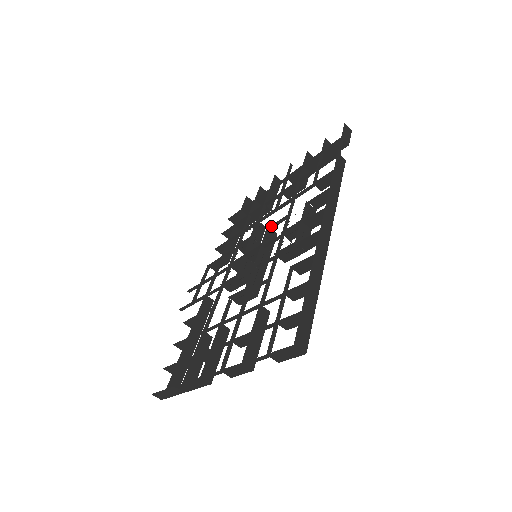
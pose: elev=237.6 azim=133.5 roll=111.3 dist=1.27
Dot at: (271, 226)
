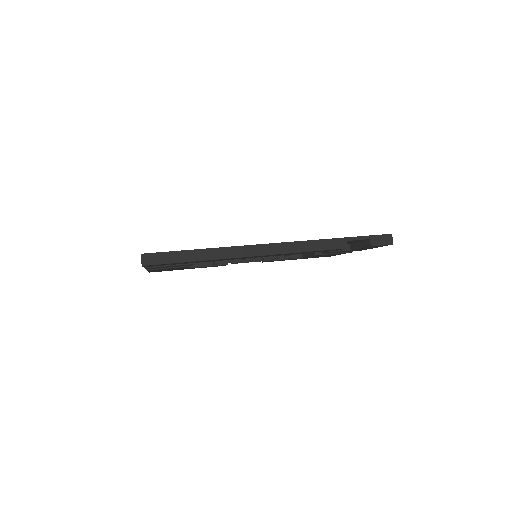
Dot at: occluded
